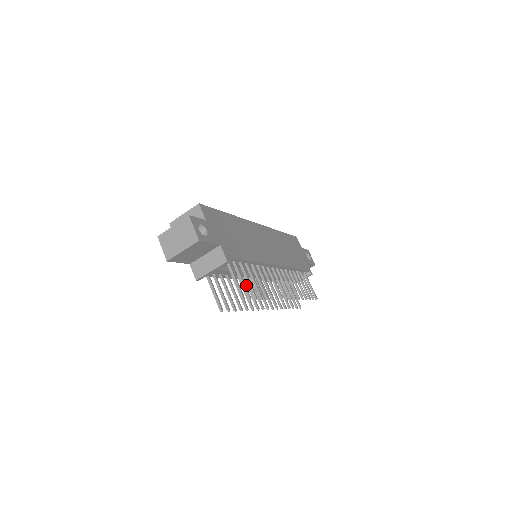
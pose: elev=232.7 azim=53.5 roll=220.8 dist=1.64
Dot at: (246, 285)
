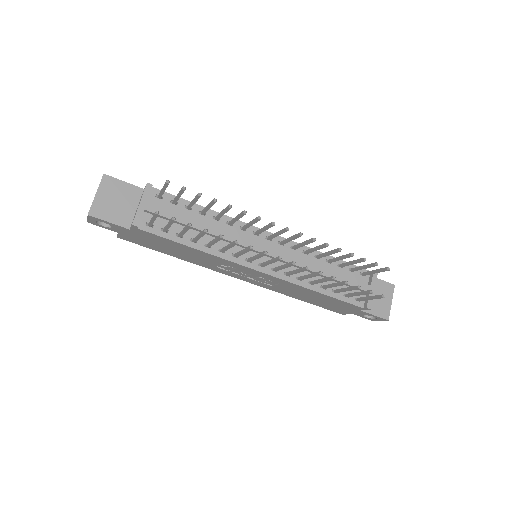
Dot at: (237, 255)
